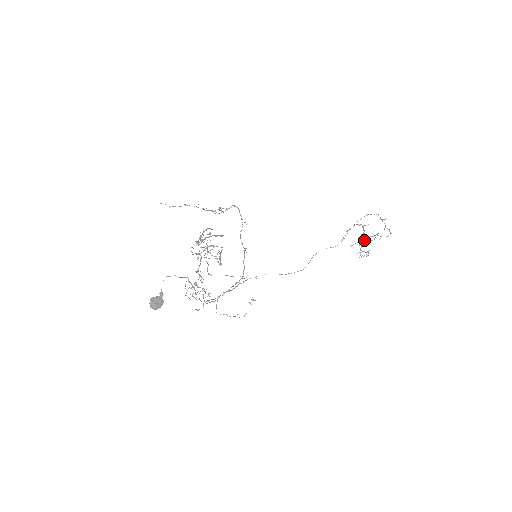
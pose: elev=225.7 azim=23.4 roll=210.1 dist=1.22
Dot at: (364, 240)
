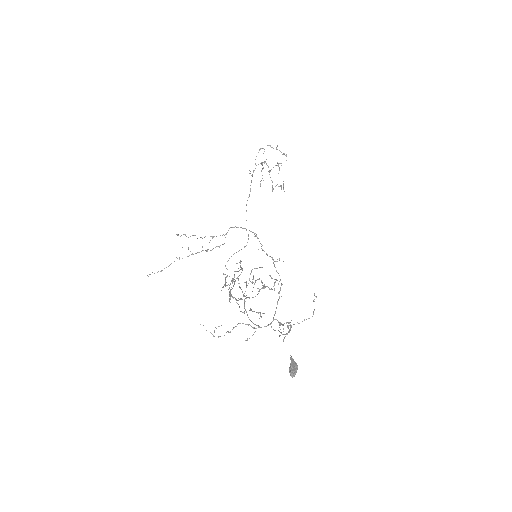
Dot at: occluded
